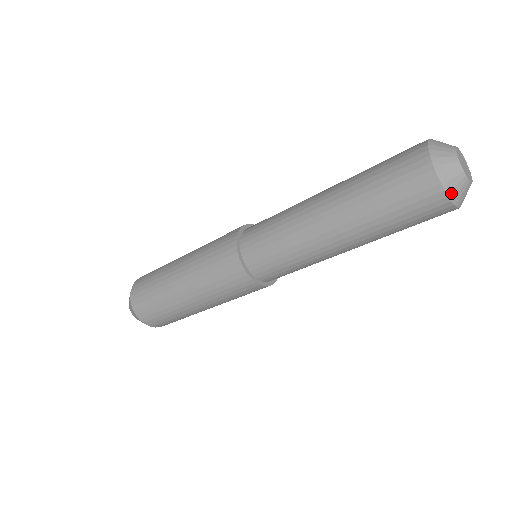
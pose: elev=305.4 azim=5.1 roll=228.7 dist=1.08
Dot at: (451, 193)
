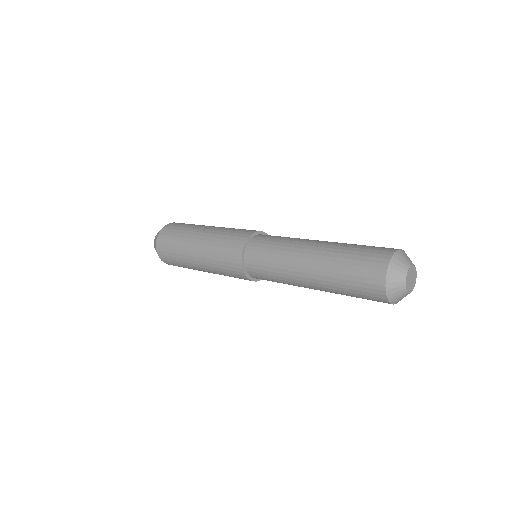
Dot at: (389, 291)
